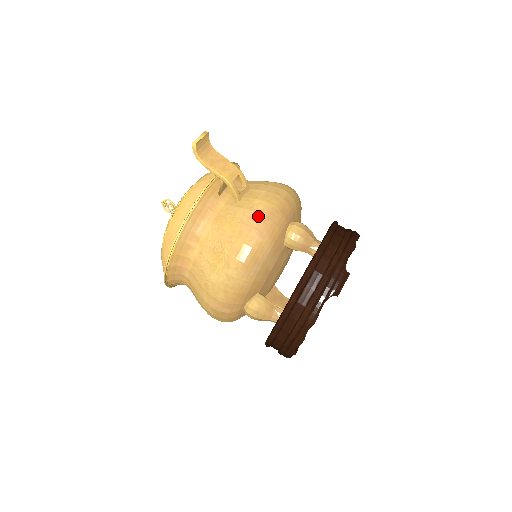
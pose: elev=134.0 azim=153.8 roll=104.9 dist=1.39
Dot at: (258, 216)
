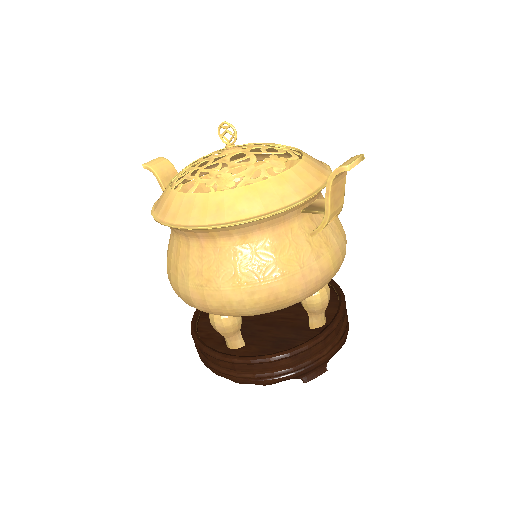
Dot at: (317, 273)
